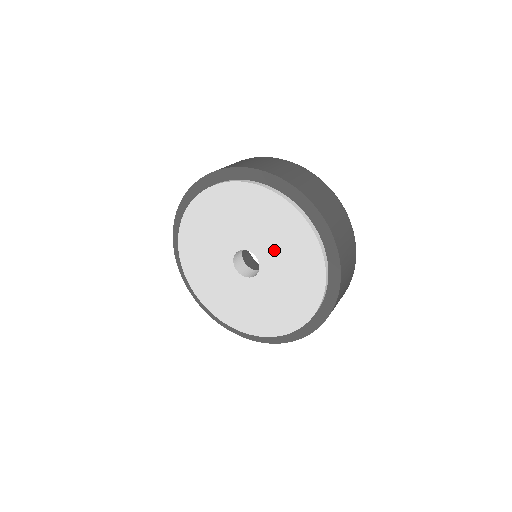
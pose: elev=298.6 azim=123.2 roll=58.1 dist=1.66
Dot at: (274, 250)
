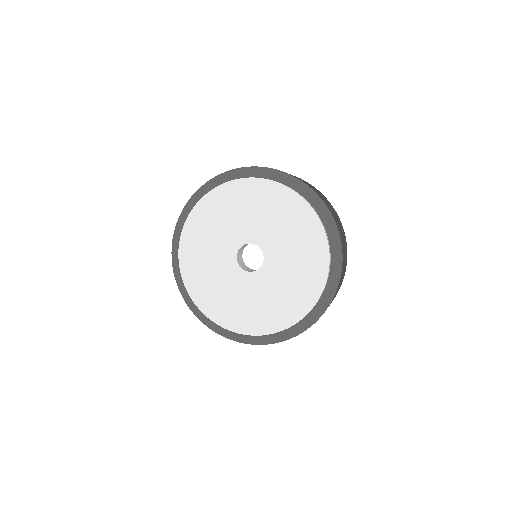
Dot at: (284, 252)
